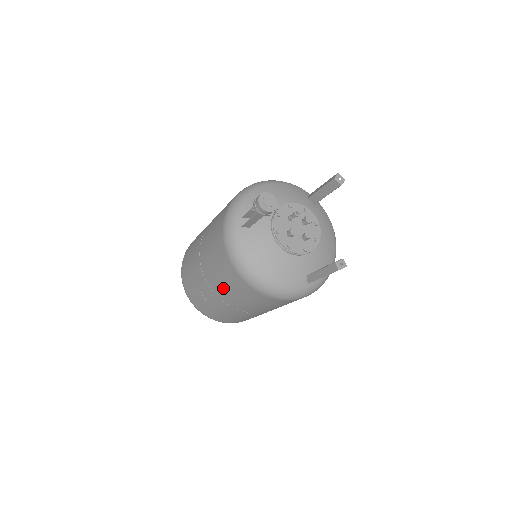
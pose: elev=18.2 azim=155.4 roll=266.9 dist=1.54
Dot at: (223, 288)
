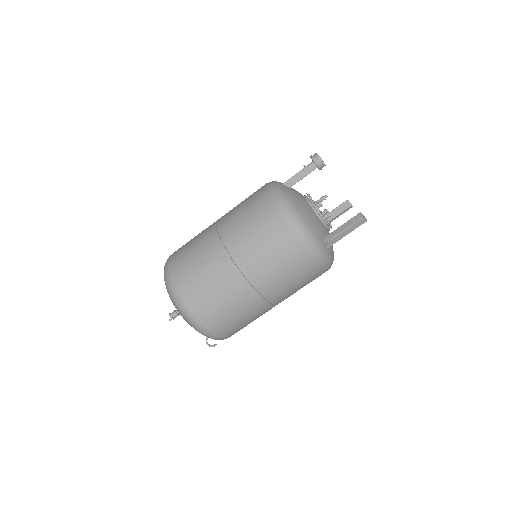
Dot at: (242, 232)
